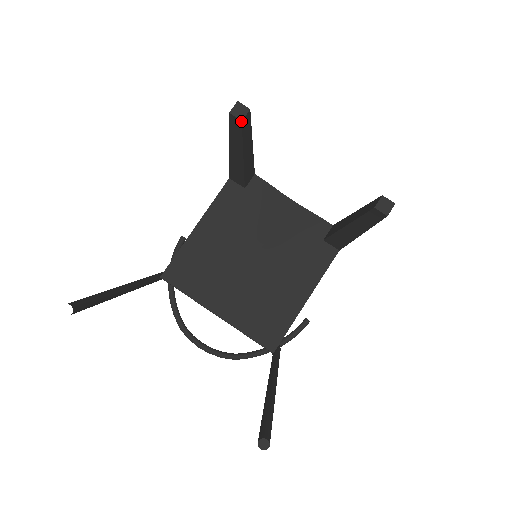
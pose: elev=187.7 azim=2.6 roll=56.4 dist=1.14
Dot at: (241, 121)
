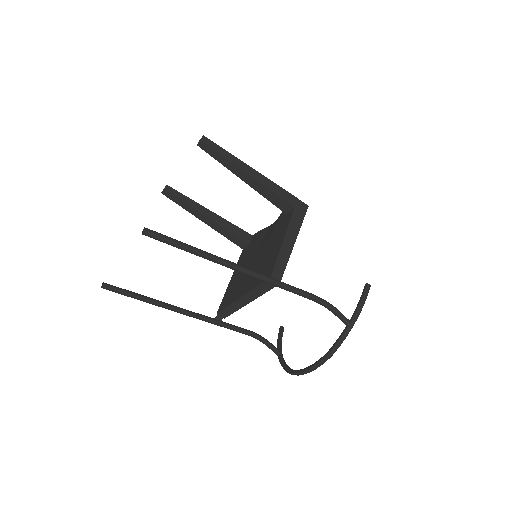
Dot at: (164, 190)
